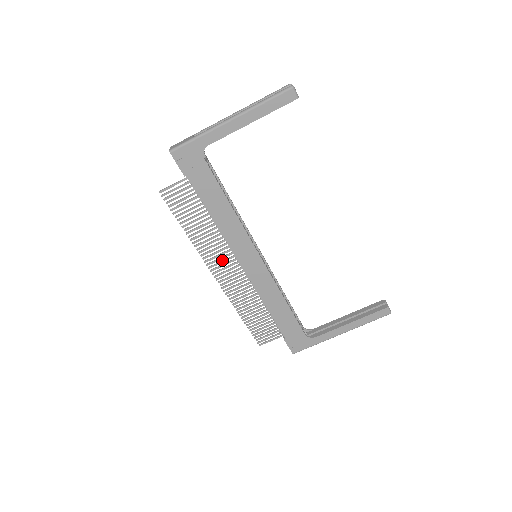
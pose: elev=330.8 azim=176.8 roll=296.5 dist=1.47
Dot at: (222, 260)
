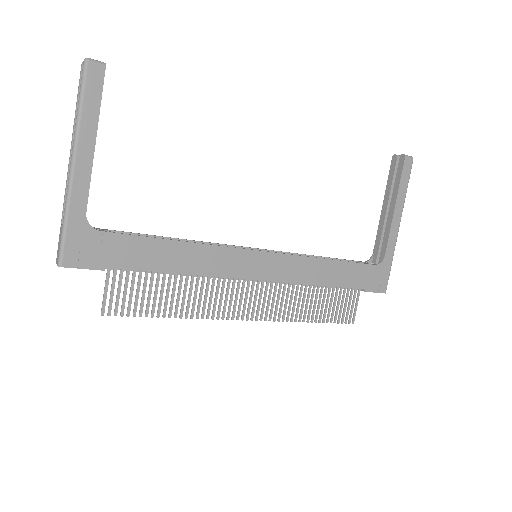
Dot at: occluded
